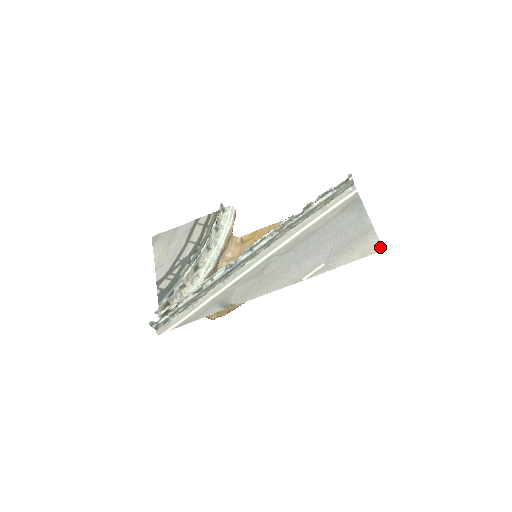
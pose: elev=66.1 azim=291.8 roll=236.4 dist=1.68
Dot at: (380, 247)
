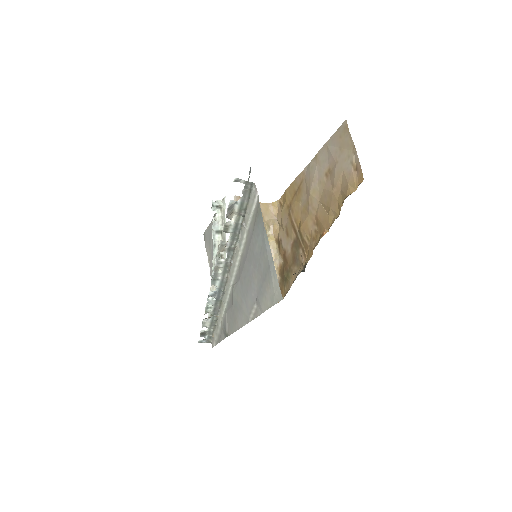
Dot at: (280, 294)
